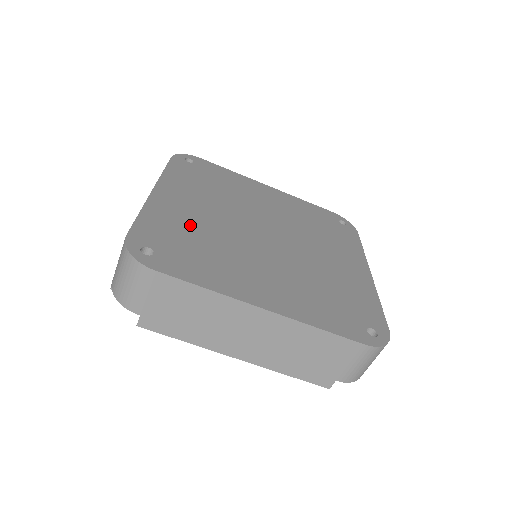
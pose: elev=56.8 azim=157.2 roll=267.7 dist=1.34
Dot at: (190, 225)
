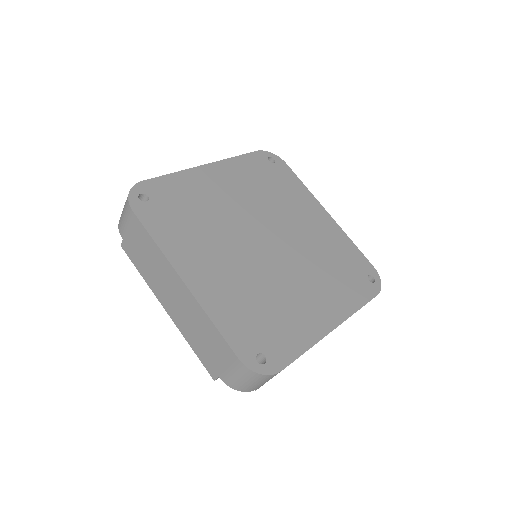
Dot at: (241, 296)
